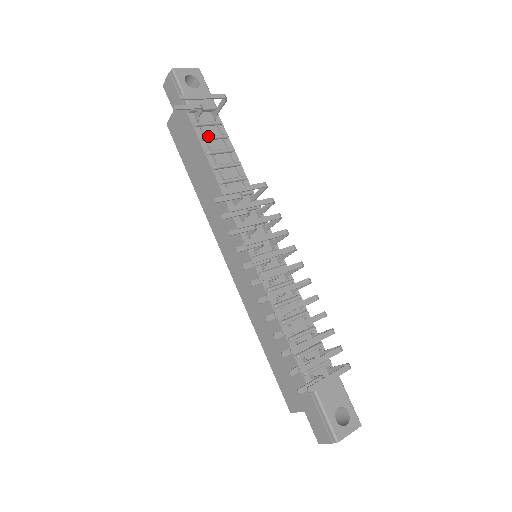
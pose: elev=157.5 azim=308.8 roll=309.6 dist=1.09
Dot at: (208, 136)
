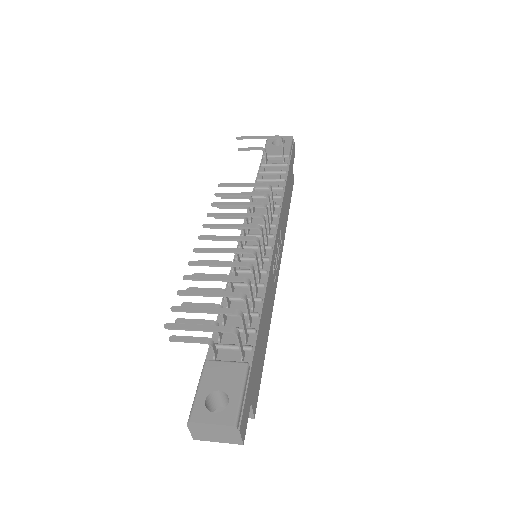
Dot at: (265, 171)
